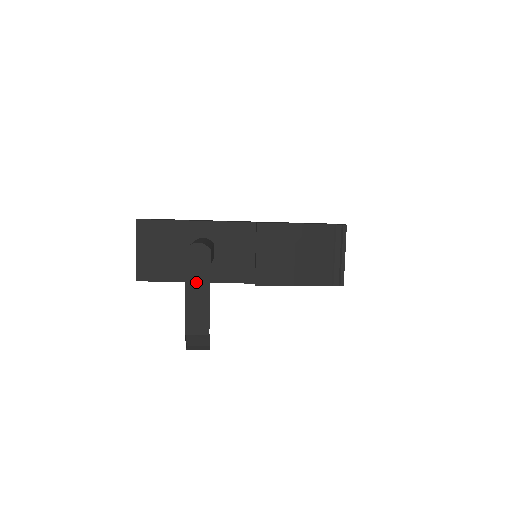
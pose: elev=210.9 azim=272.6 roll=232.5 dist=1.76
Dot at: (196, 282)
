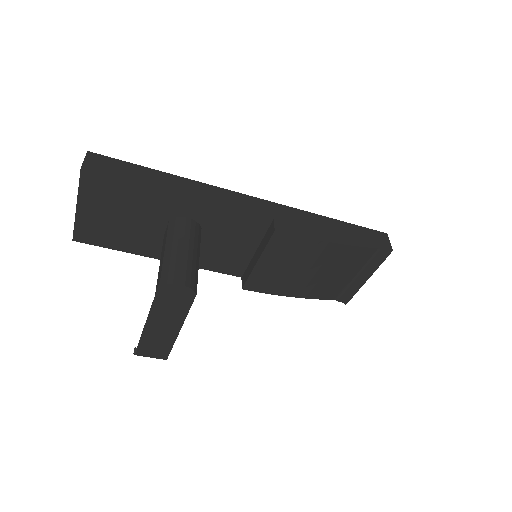
Dot at: (164, 319)
